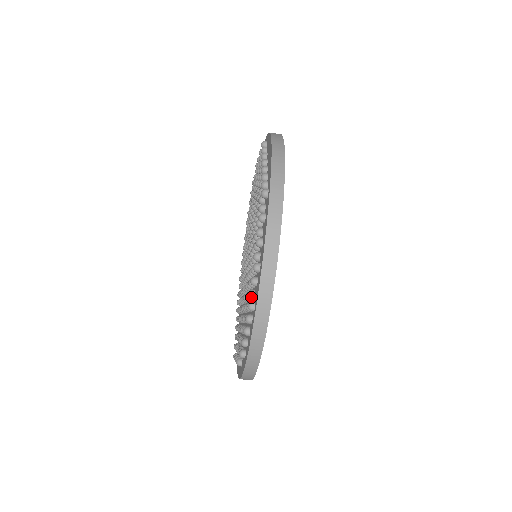
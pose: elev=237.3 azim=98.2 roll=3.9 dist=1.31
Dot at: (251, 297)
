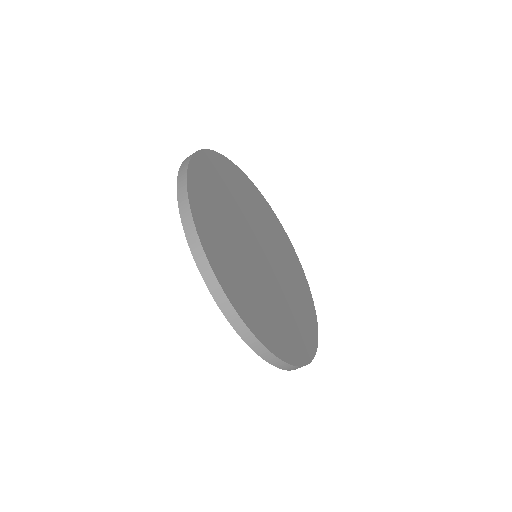
Dot at: occluded
